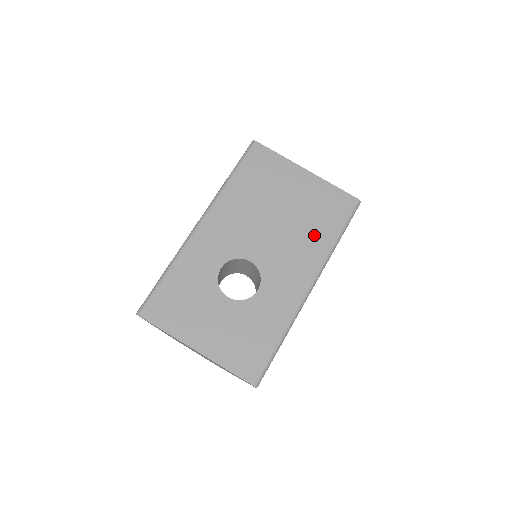
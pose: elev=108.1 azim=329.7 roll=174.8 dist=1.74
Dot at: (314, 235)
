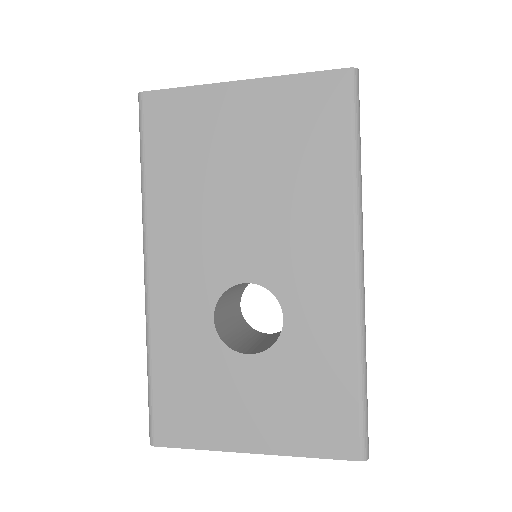
Dot at: (315, 179)
